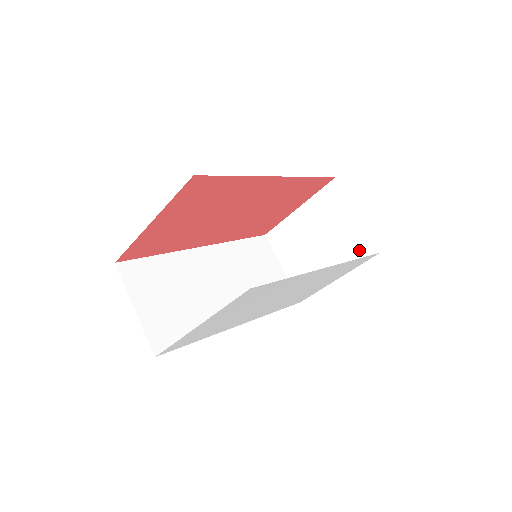
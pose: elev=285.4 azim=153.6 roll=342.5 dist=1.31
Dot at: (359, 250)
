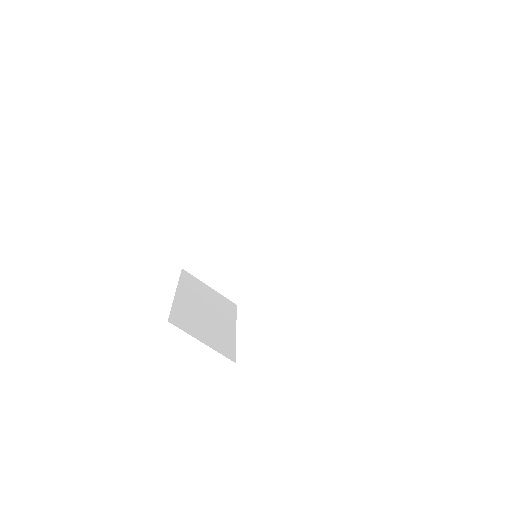
Dot at: occluded
